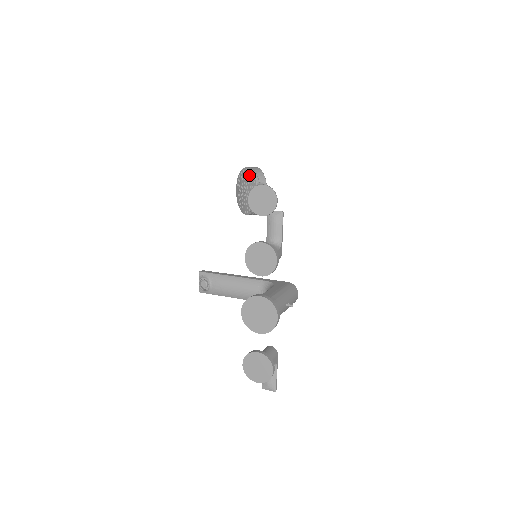
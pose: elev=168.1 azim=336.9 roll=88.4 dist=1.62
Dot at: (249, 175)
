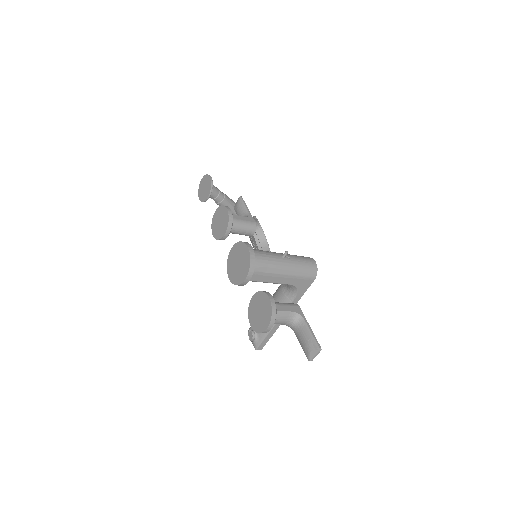
Dot at: occluded
